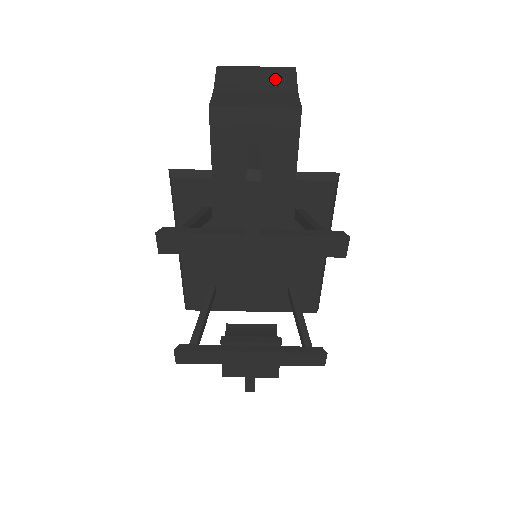
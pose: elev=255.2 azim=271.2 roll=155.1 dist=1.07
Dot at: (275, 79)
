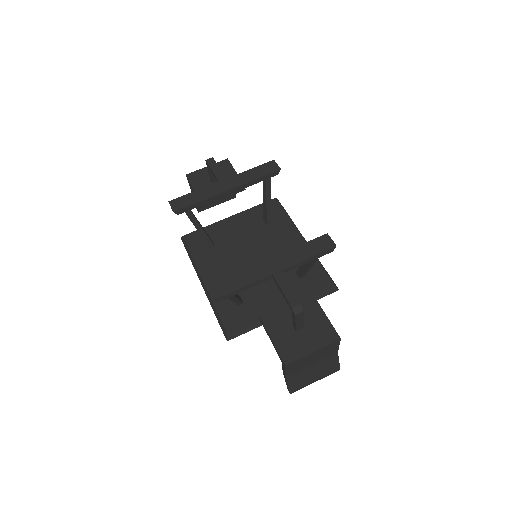
Dot at: occluded
